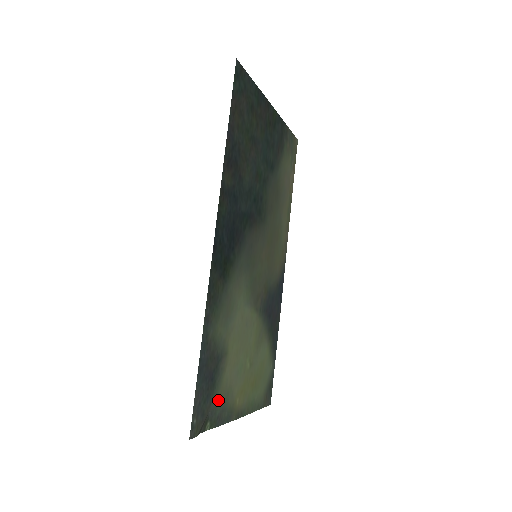
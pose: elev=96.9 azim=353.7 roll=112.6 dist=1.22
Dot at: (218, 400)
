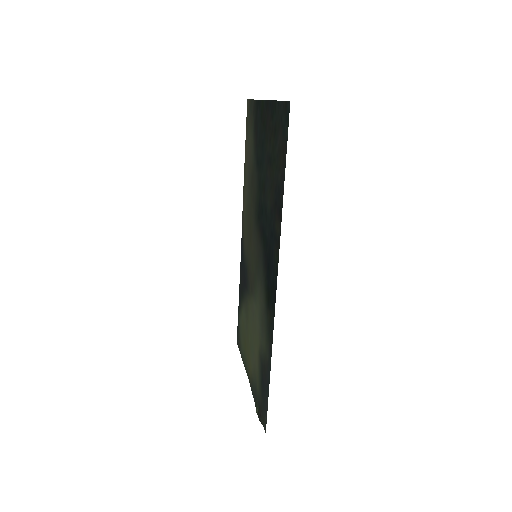
Dot at: (258, 388)
